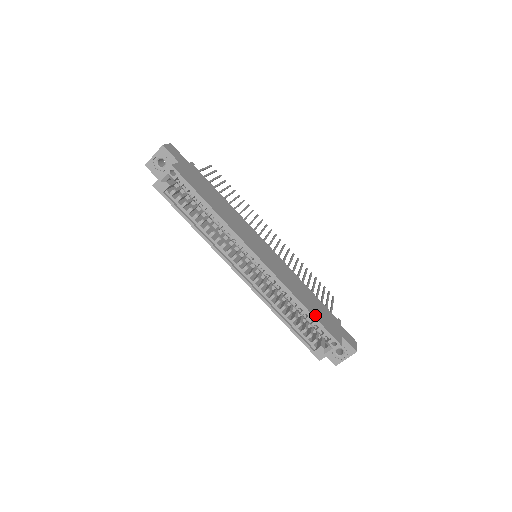
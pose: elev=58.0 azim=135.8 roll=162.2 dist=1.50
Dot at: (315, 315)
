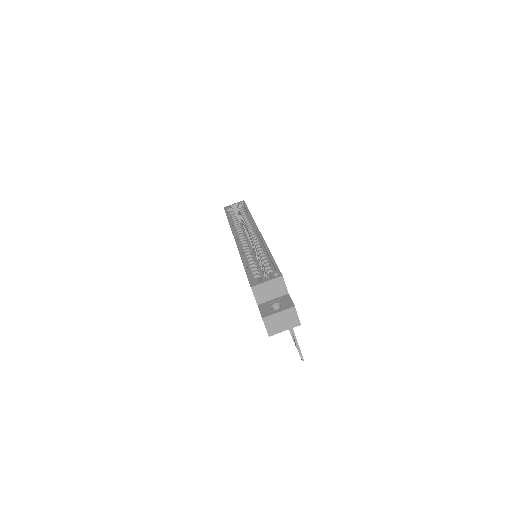
Dot at: occluded
